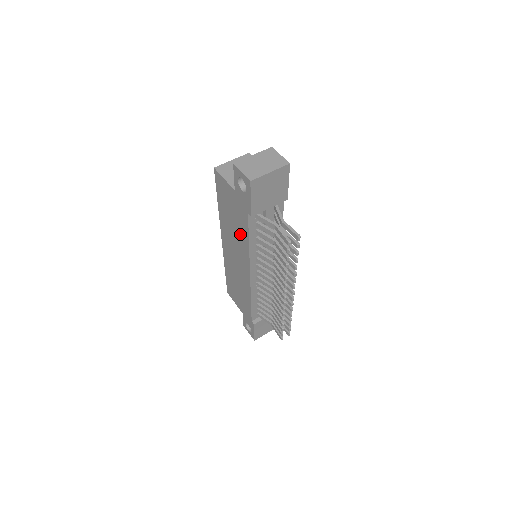
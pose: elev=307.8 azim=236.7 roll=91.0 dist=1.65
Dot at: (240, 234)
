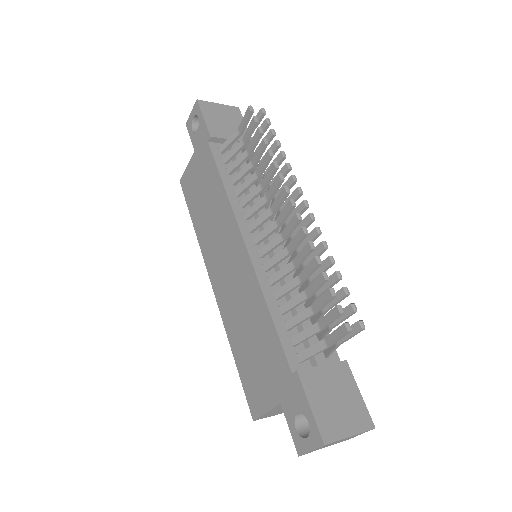
Dot at: (214, 198)
